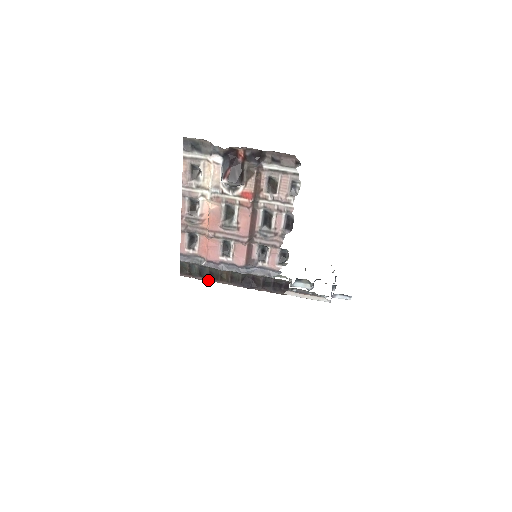
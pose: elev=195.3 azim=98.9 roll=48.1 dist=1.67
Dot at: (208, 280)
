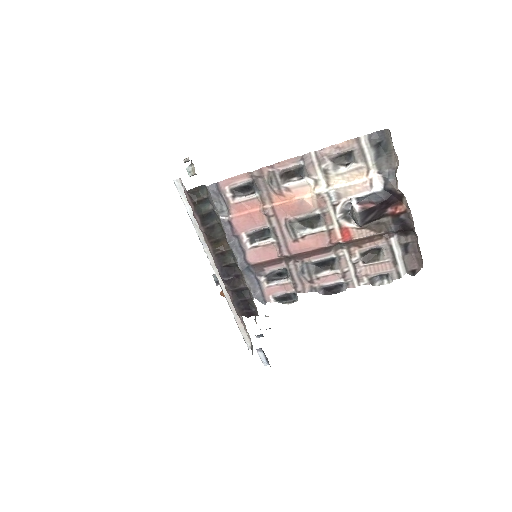
Dot at: (201, 228)
